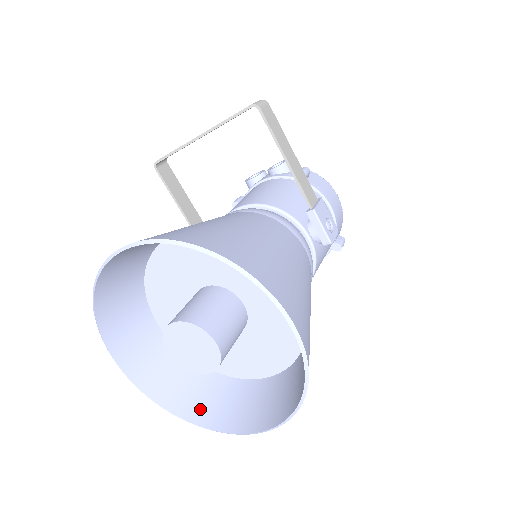
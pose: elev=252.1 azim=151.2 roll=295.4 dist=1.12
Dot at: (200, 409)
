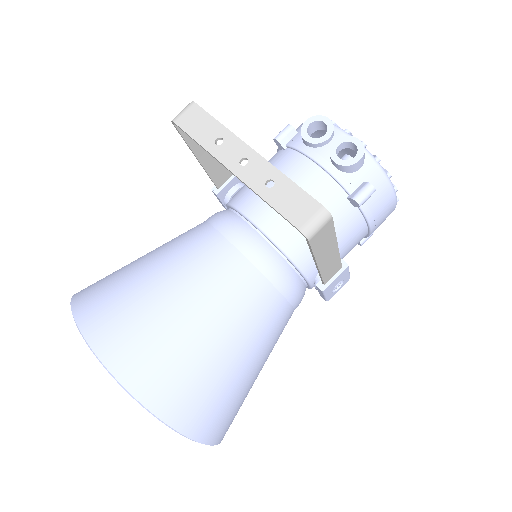
Dot at: occluded
